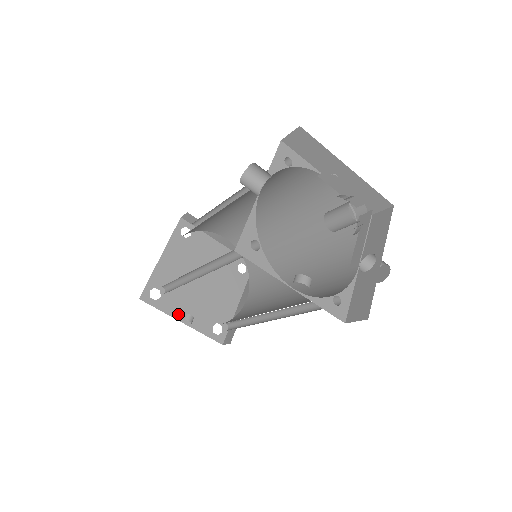
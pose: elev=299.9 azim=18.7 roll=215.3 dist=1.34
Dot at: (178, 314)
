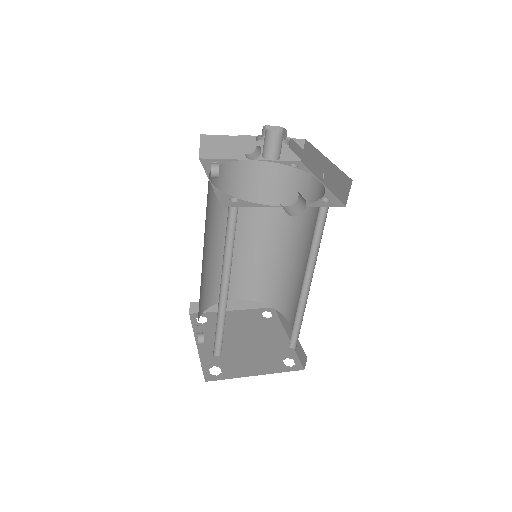
Dot at: occluded
